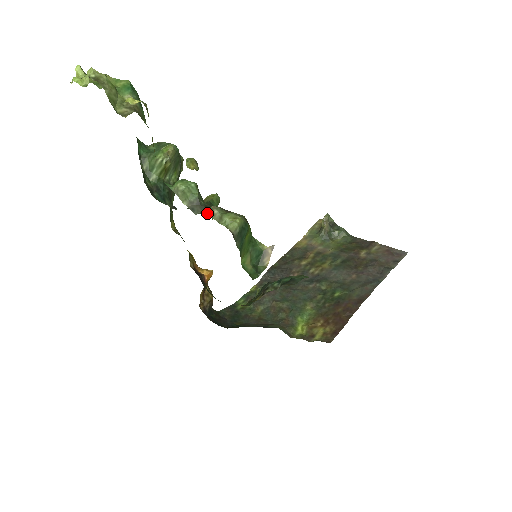
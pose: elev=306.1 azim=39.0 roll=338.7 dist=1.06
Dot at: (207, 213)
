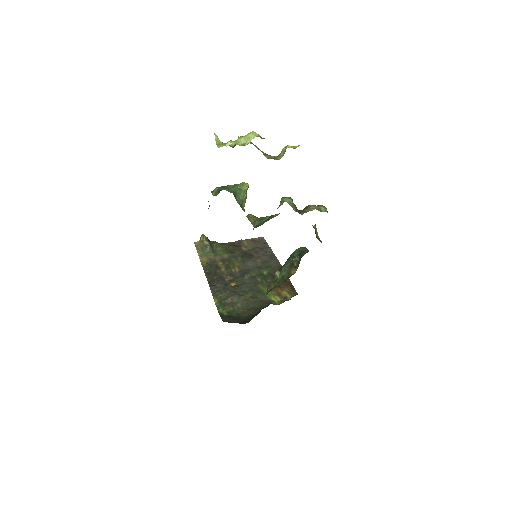
Dot at: (312, 210)
